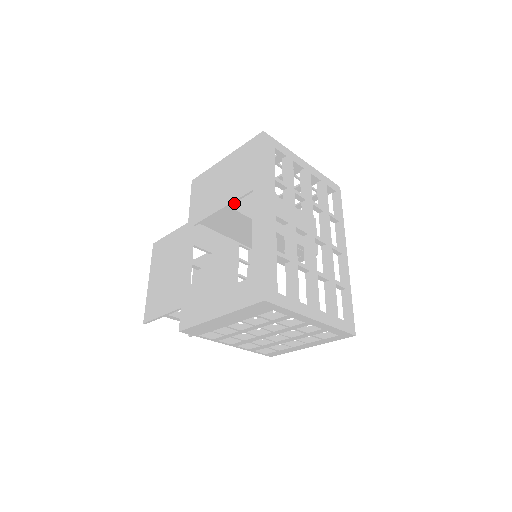
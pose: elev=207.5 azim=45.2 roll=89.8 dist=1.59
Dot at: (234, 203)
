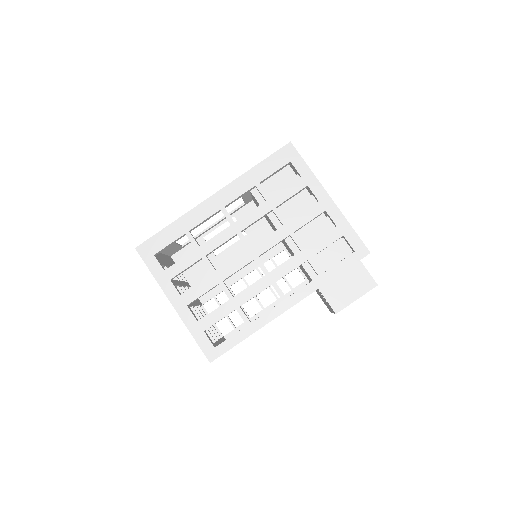
Dot at: occluded
